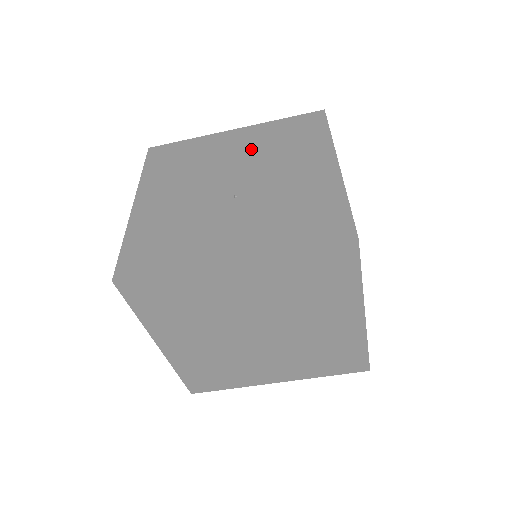
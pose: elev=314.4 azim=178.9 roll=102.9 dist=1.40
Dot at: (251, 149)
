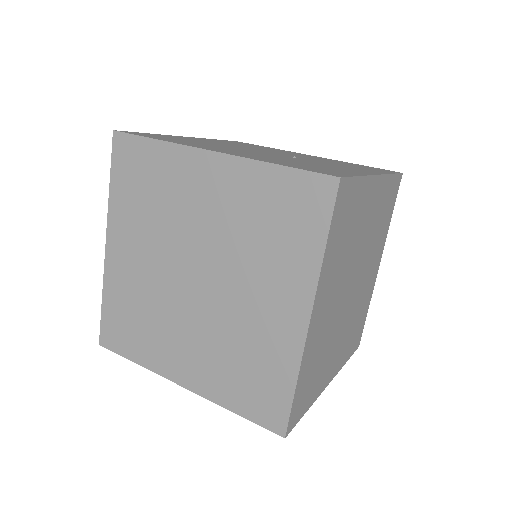
Dot at: (236, 145)
